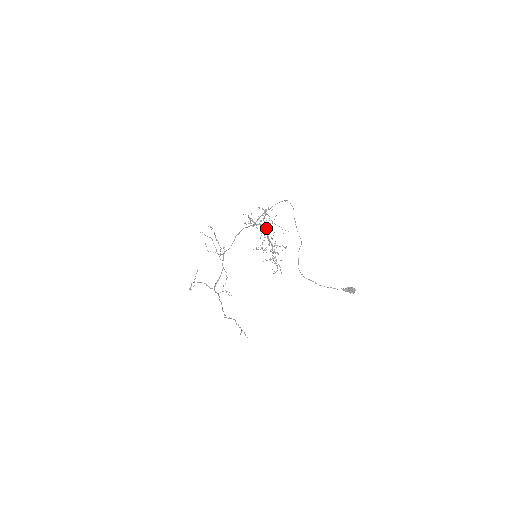
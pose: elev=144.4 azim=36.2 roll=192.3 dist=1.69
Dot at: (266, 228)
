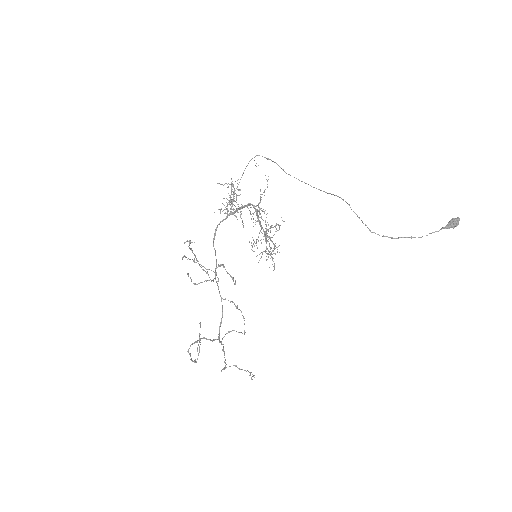
Dot at: (258, 206)
